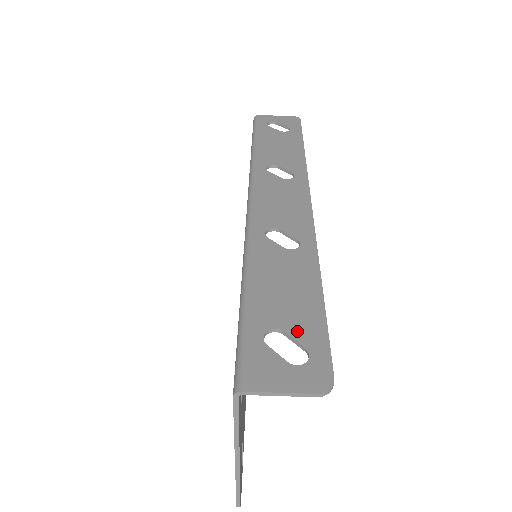
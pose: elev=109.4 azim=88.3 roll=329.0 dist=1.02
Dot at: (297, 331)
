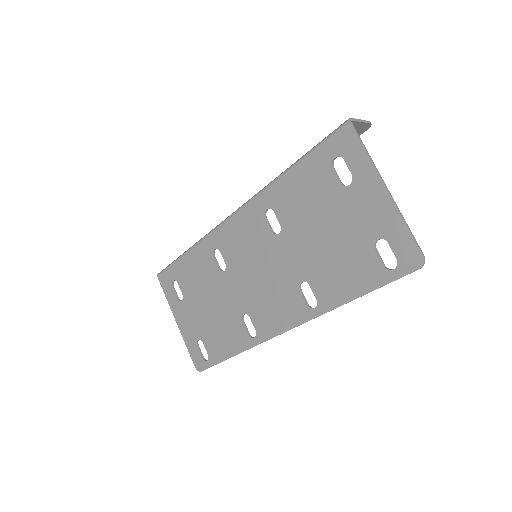
Dot at: occluded
